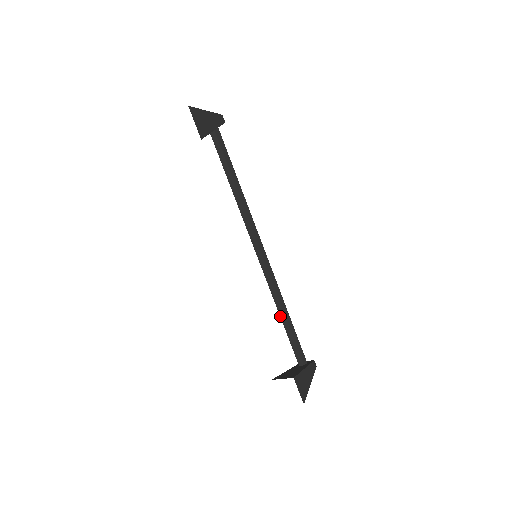
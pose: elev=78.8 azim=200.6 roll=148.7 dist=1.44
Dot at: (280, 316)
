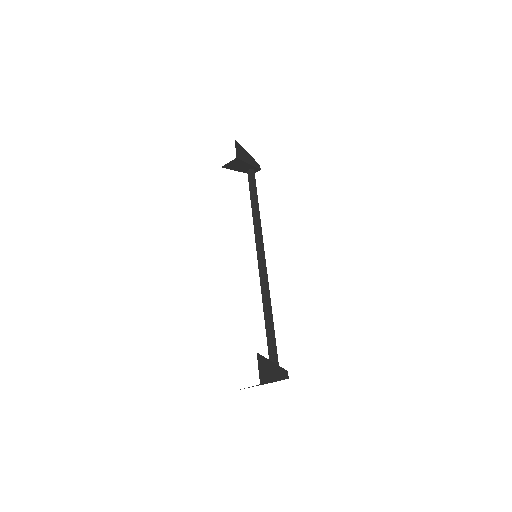
Dot at: (264, 314)
